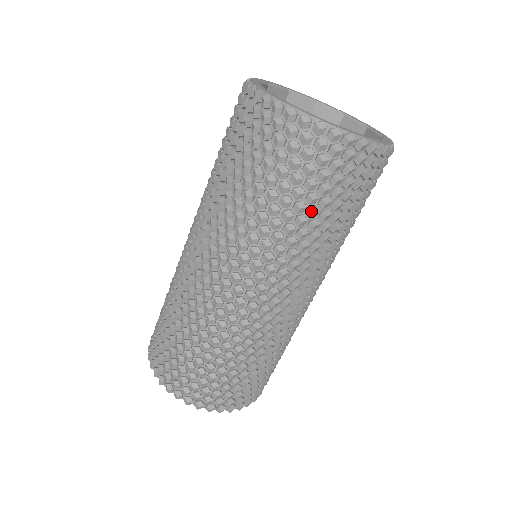
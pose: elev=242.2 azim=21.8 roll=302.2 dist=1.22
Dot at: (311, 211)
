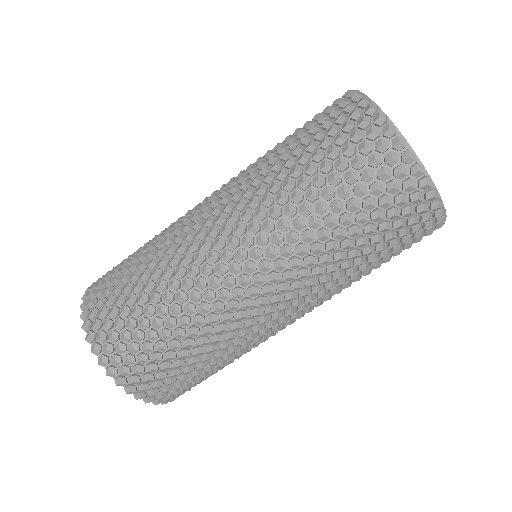
Dot at: (318, 177)
